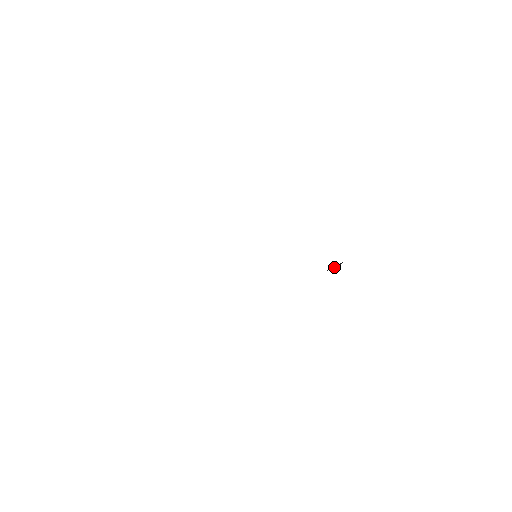
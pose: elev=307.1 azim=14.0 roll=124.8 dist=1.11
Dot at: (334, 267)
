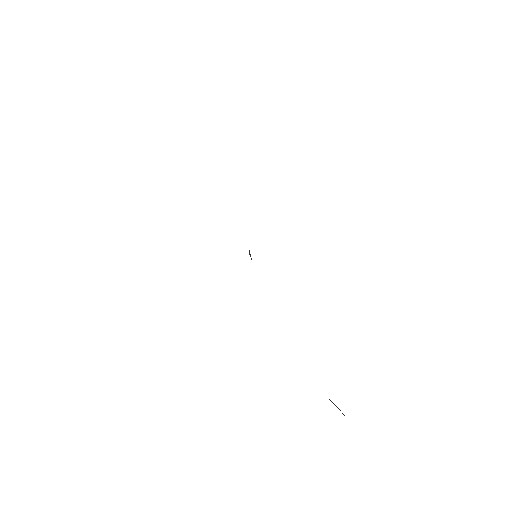
Dot at: occluded
